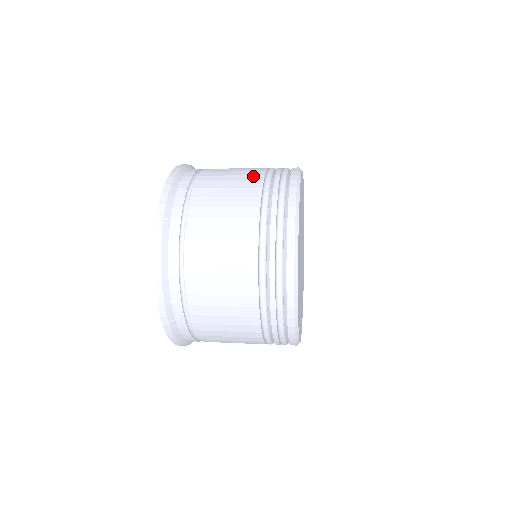
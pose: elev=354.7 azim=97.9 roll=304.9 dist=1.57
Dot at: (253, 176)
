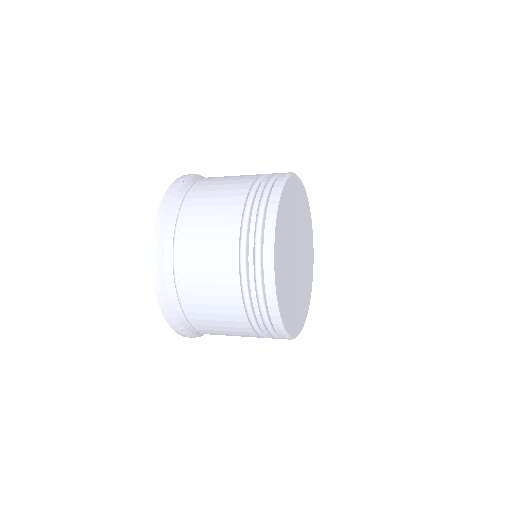
Dot at: occluded
